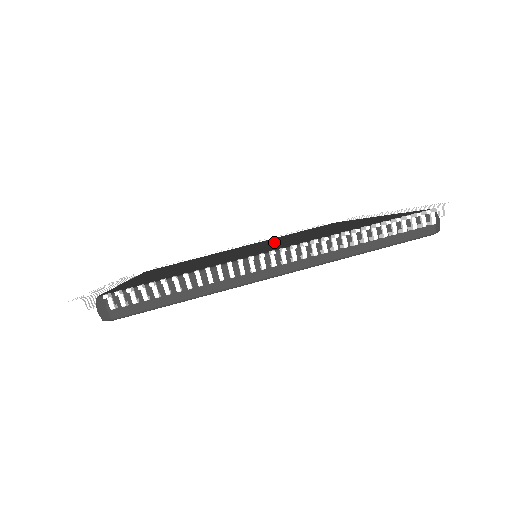
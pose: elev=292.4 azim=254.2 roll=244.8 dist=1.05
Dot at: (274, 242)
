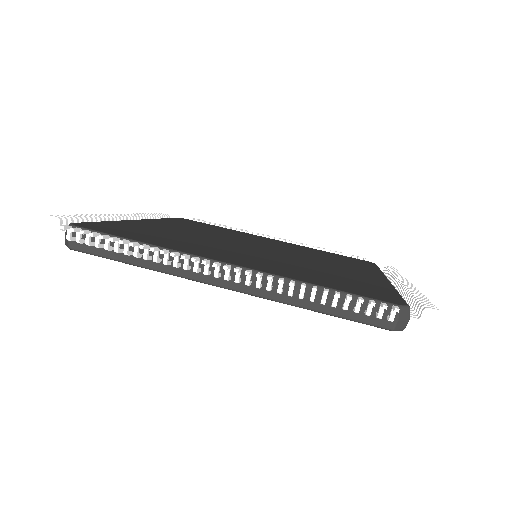
Dot at: (279, 252)
